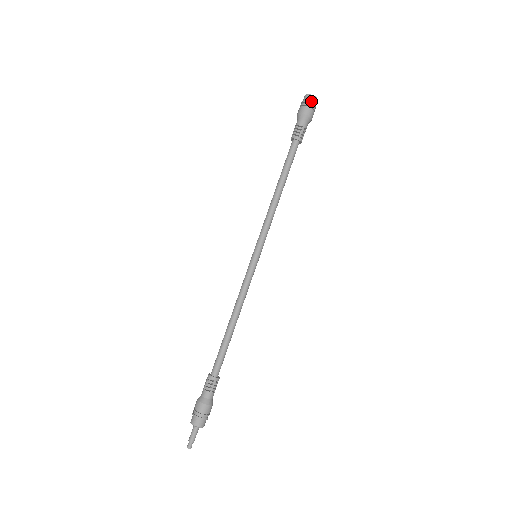
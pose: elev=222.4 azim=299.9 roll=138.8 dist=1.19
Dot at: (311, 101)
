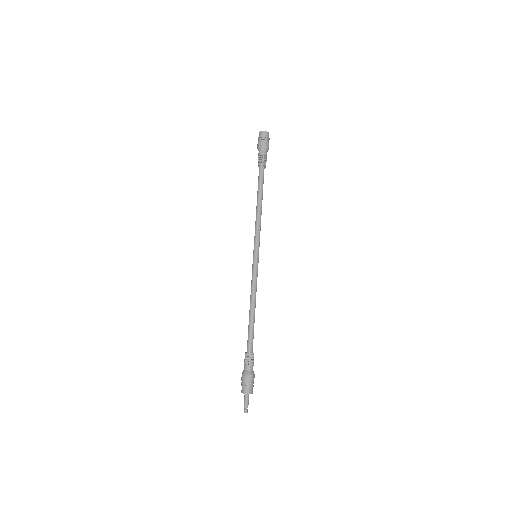
Dot at: (263, 135)
